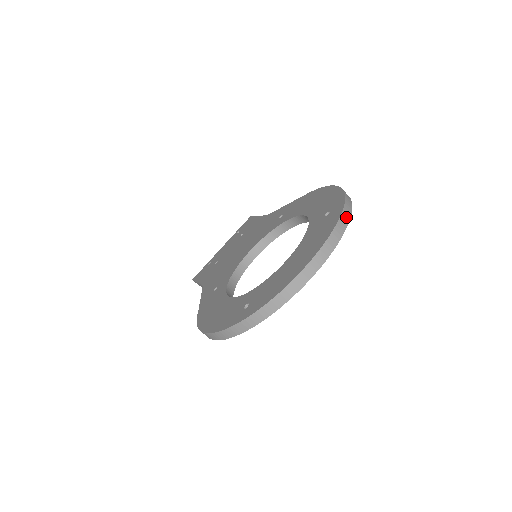
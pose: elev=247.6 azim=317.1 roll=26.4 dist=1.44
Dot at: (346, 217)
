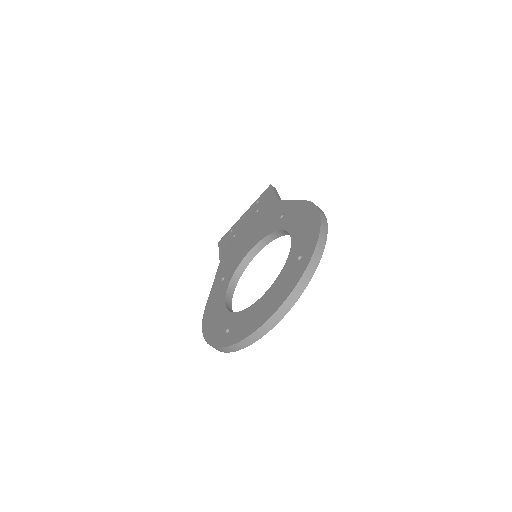
Dot at: (310, 273)
